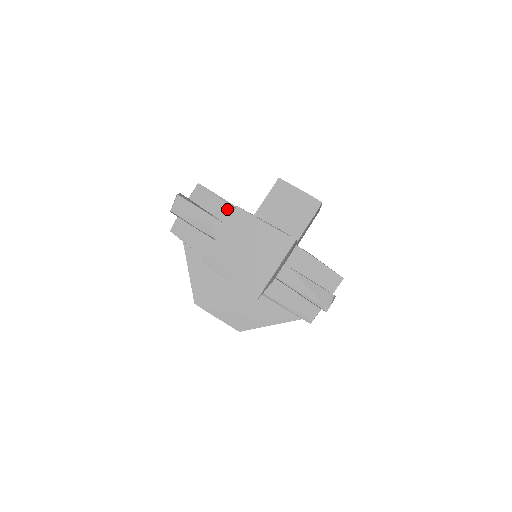
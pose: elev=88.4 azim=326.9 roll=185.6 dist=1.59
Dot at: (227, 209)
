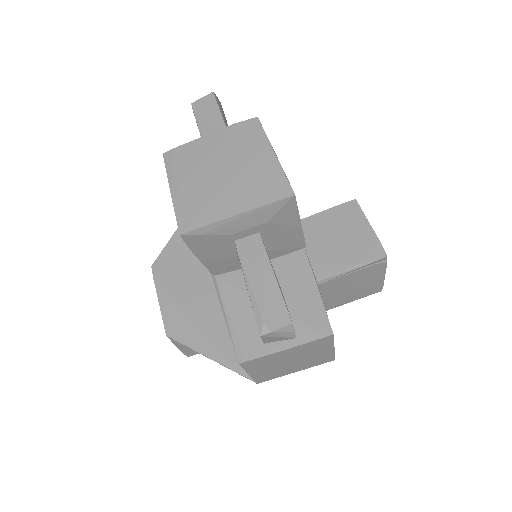
Dot at: occluded
